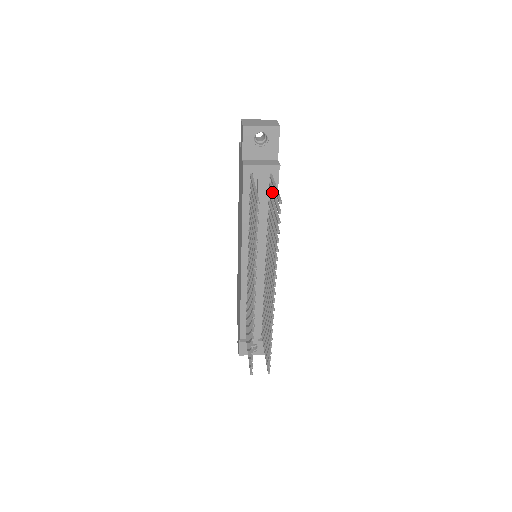
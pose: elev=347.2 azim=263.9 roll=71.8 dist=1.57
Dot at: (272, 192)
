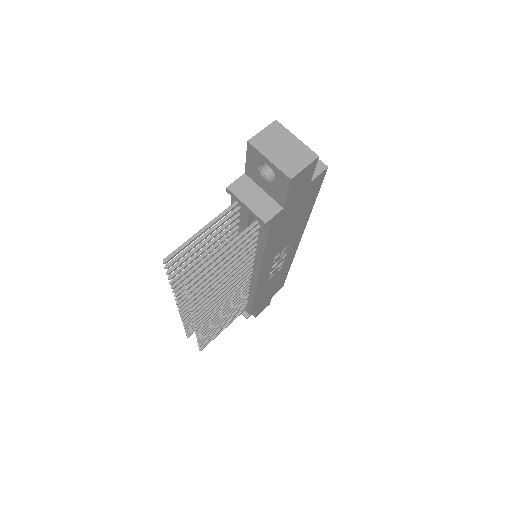
Dot at: (234, 245)
